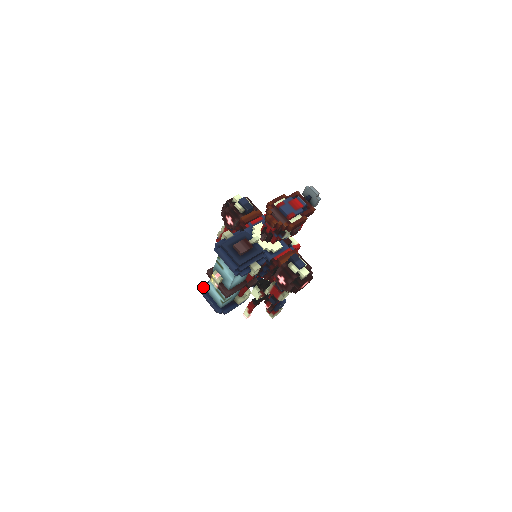
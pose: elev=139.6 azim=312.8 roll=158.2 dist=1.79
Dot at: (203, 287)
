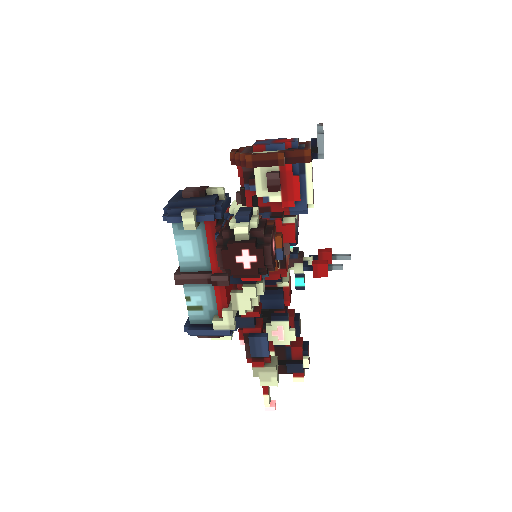
Dot at: occluded
